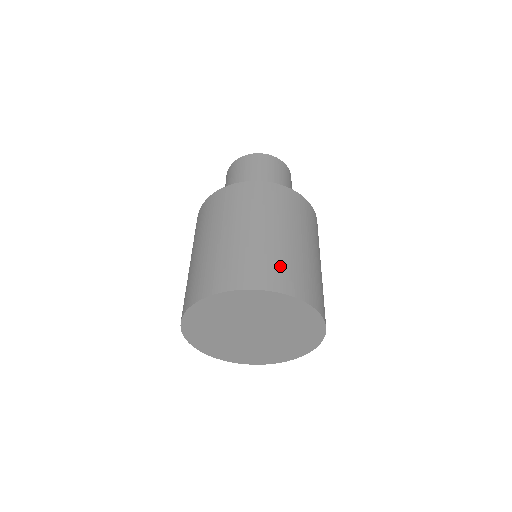
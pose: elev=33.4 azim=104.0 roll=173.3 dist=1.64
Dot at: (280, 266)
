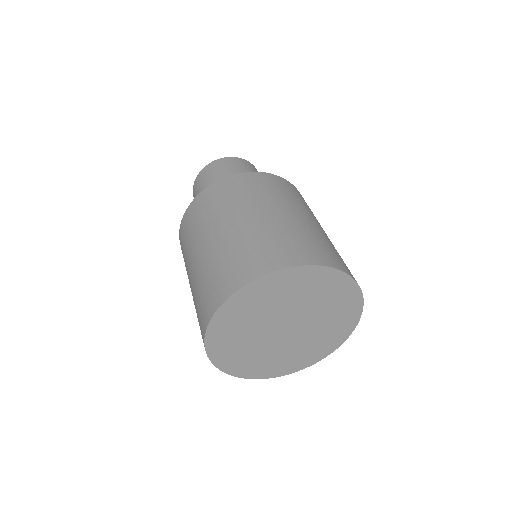
Dot at: (243, 255)
